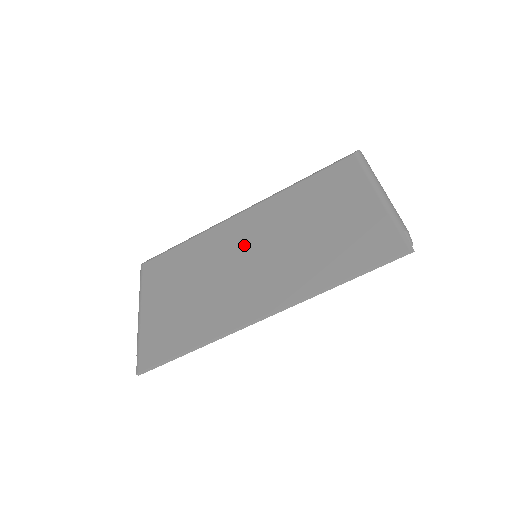
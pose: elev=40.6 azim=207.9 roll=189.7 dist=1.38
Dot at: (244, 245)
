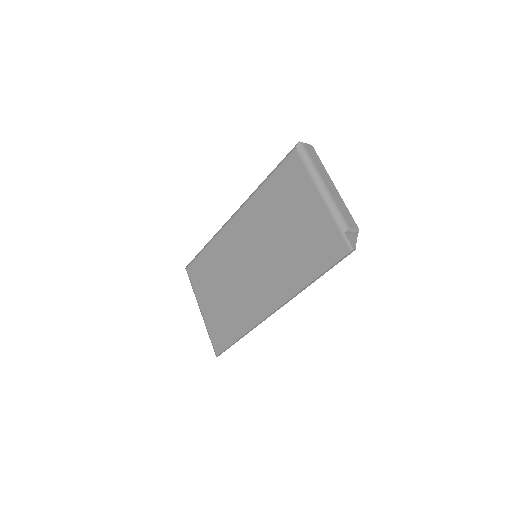
Dot at: (245, 250)
